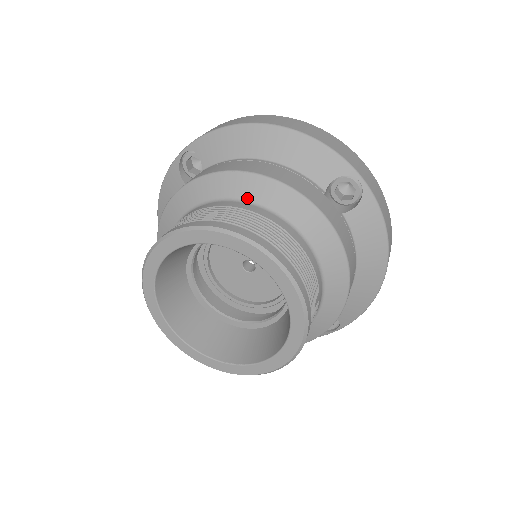
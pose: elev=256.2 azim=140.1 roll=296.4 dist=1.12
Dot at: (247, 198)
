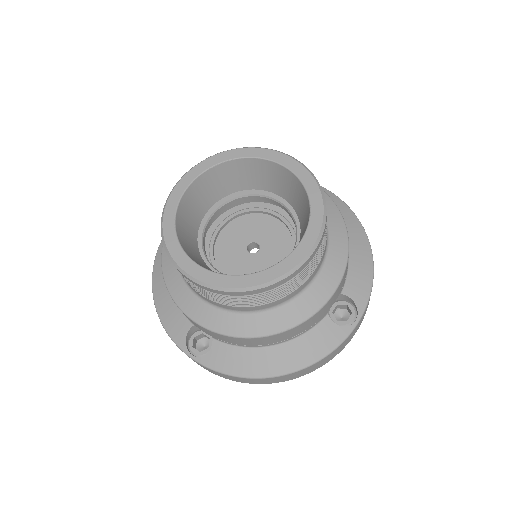
Dot at: occluded
